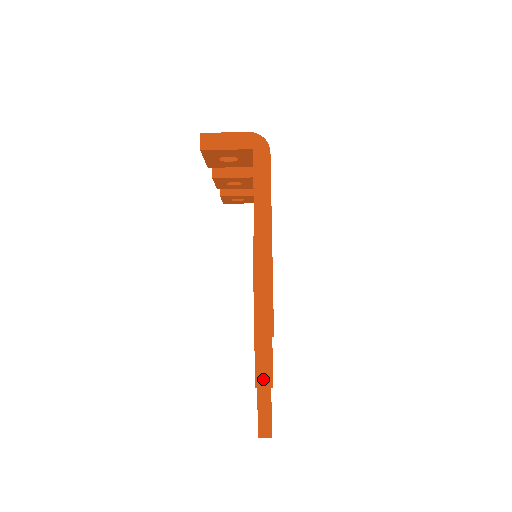
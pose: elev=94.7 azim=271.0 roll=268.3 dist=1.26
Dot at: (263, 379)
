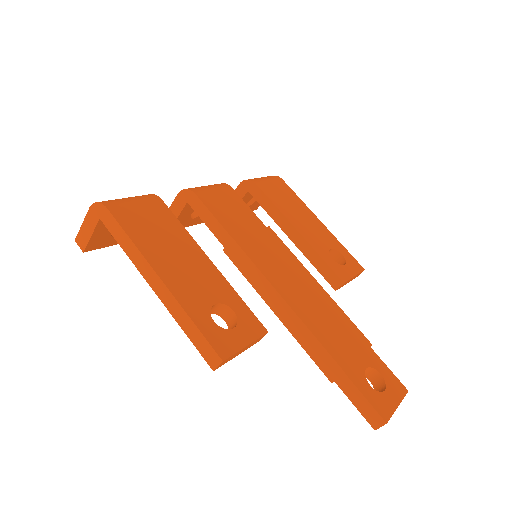
Dot at: (331, 371)
